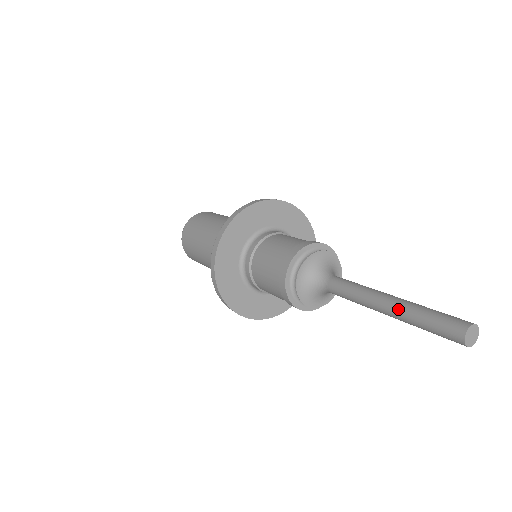
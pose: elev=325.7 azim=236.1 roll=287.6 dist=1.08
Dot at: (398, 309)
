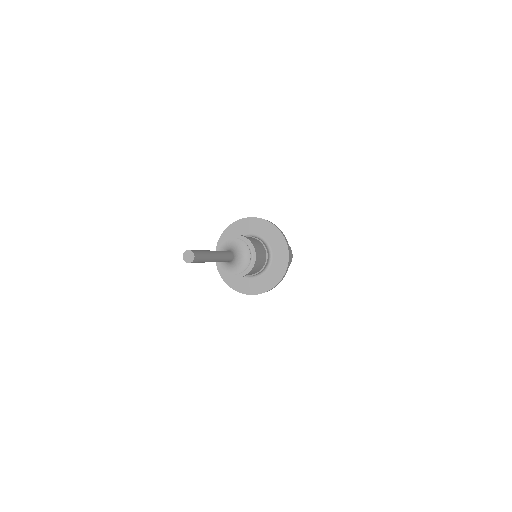
Dot at: occluded
